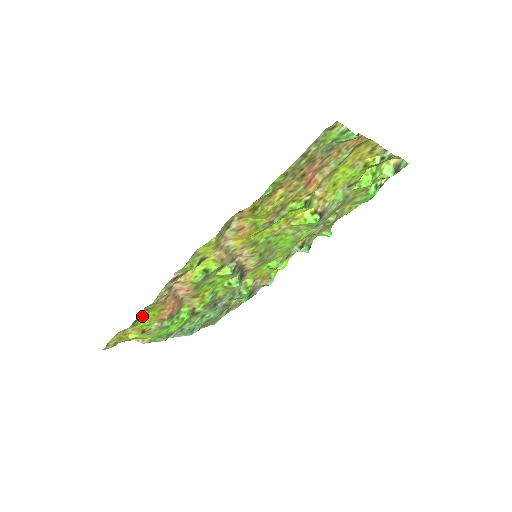
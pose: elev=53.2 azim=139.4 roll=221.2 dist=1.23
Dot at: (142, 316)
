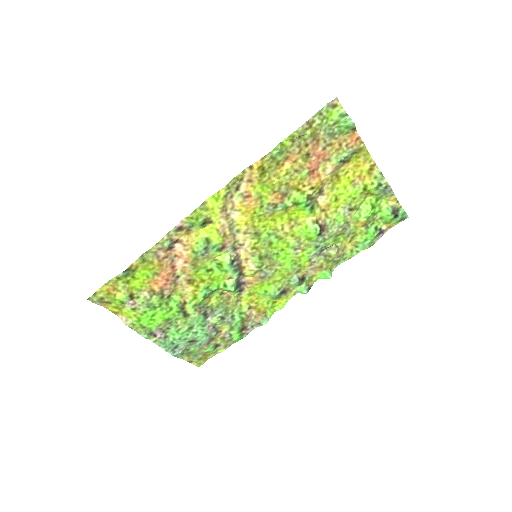
Dot at: (137, 270)
